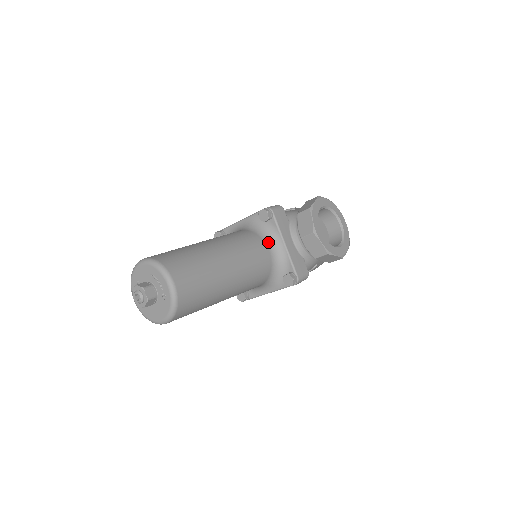
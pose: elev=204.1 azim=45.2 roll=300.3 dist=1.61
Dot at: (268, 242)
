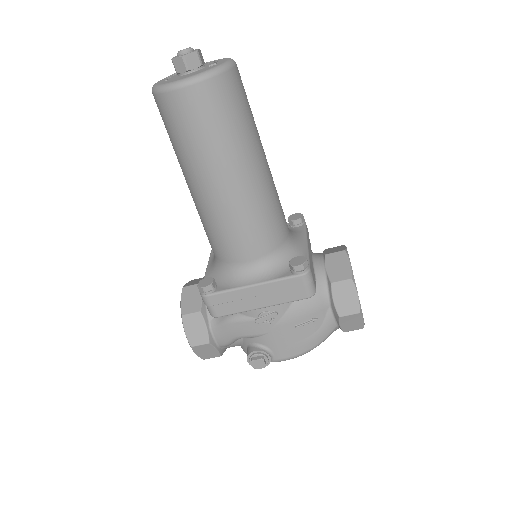
Dot at: occluded
